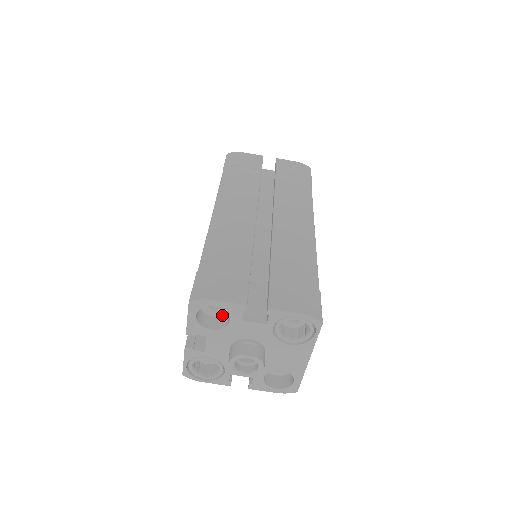
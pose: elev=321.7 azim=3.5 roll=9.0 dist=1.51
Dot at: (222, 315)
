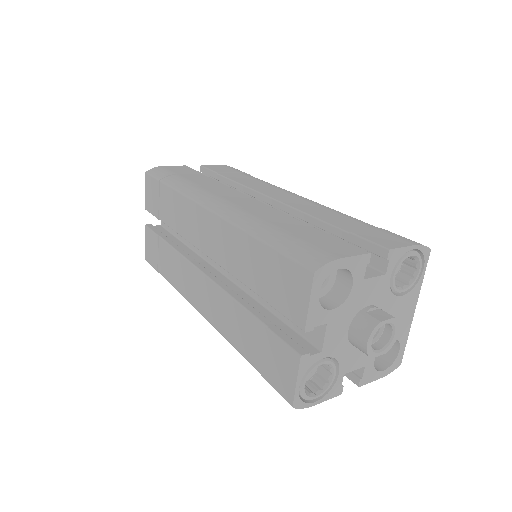
Dot at: (326, 292)
